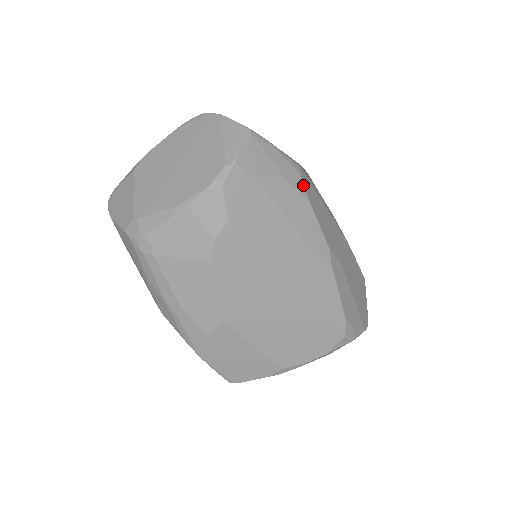
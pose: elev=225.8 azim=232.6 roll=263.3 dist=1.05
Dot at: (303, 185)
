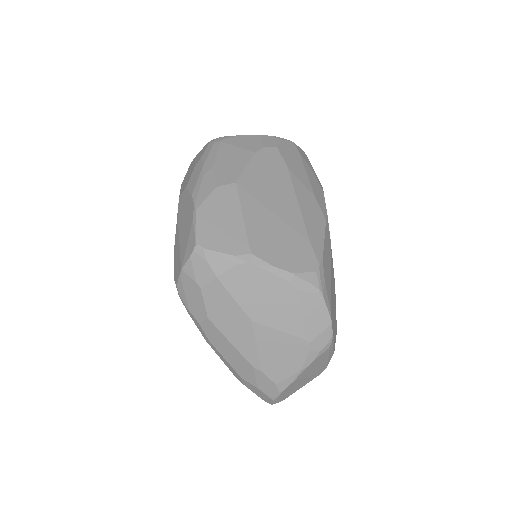
Dot at: (322, 189)
